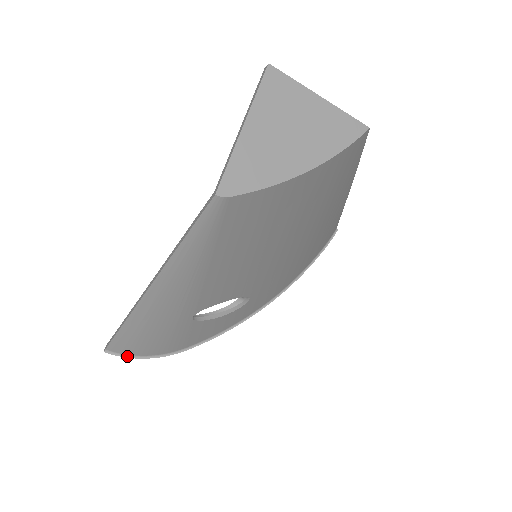
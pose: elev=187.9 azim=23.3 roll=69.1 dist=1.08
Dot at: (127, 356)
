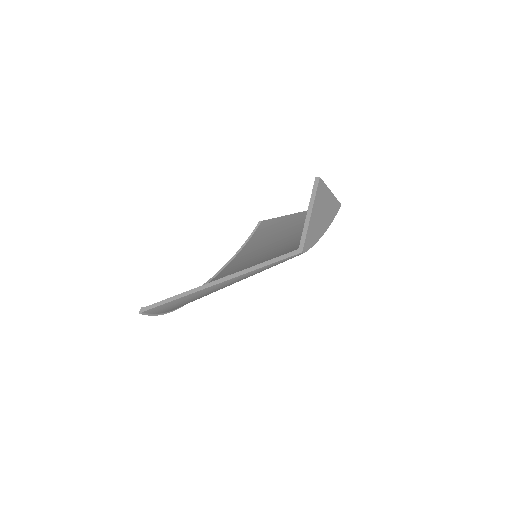
Dot at: (152, 315)
